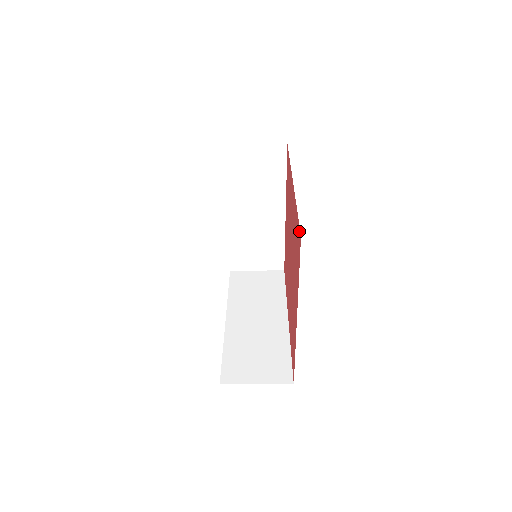
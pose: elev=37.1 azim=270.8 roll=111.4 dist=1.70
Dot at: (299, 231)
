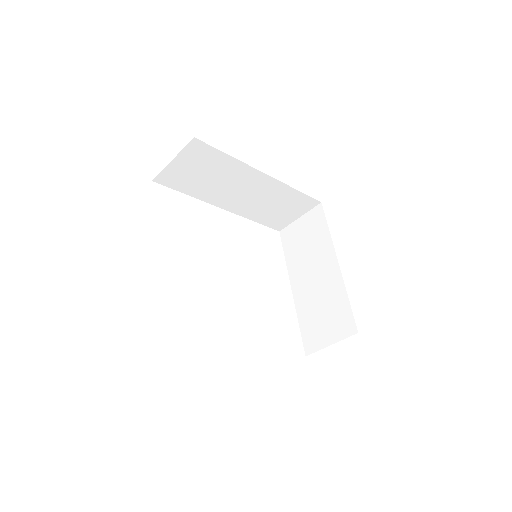
Dot at: (206, 146)
